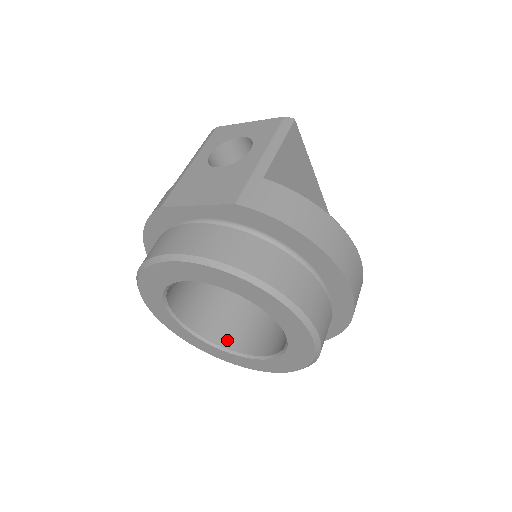
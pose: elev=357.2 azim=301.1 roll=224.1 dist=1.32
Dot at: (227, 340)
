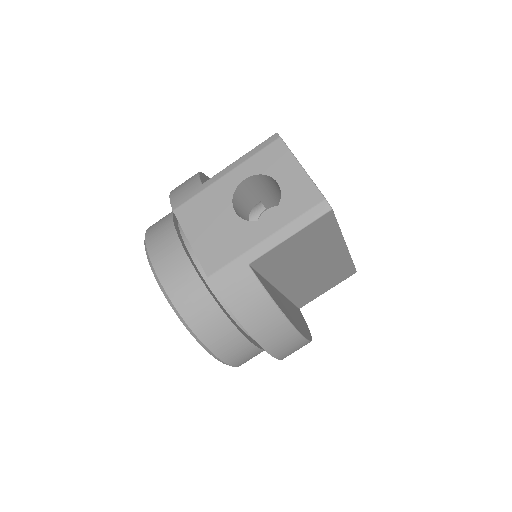
Dot at: occluded
